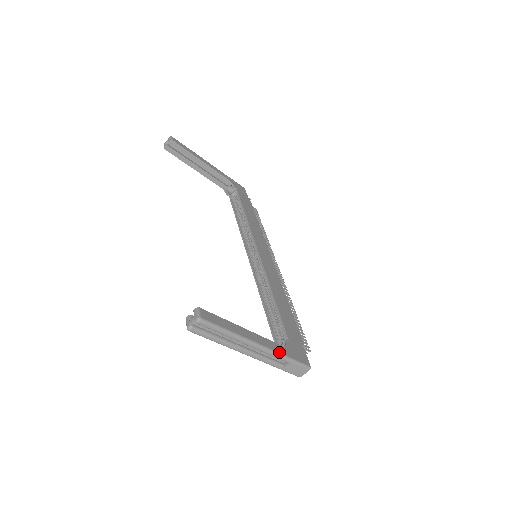
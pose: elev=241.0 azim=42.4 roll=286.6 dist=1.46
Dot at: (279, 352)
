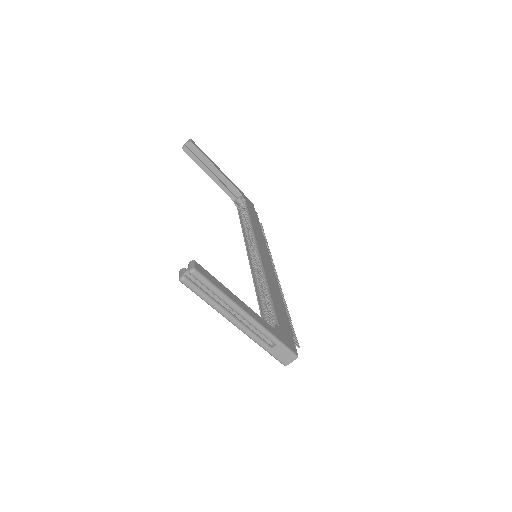
Dot at: (268, 330)
